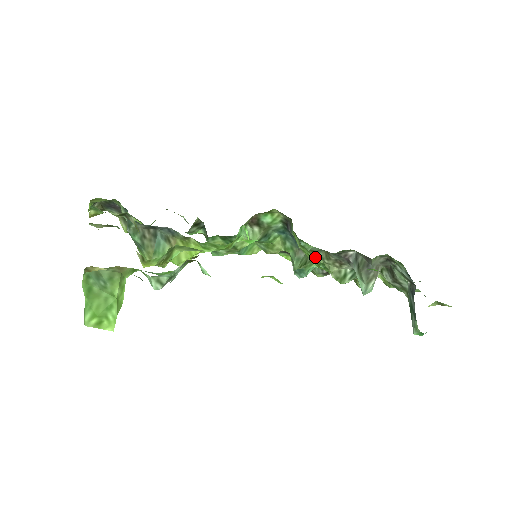
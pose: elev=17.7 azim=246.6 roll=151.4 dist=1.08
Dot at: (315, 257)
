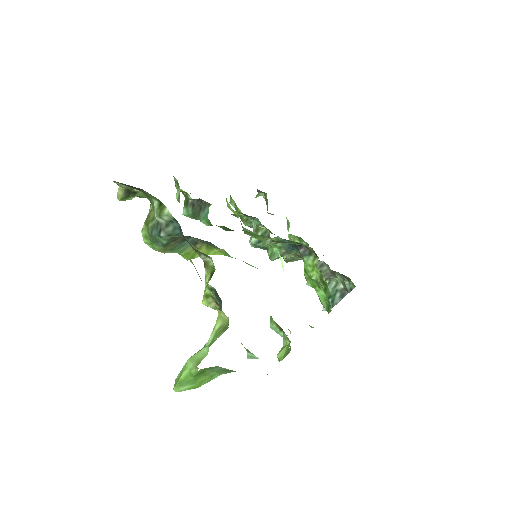
Dot at: (323, 292)
